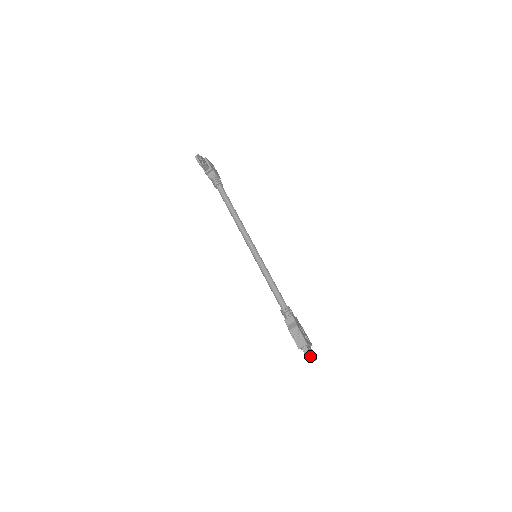
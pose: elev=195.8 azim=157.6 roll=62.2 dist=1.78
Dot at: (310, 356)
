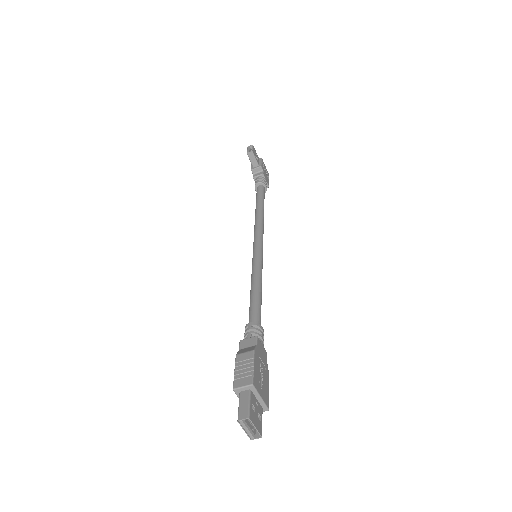
Dot at: (246, 410)
